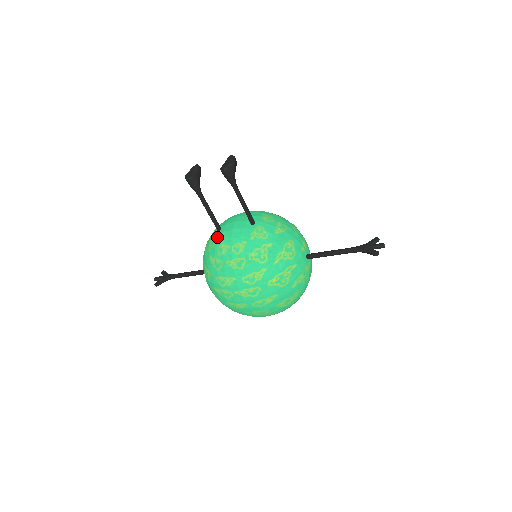
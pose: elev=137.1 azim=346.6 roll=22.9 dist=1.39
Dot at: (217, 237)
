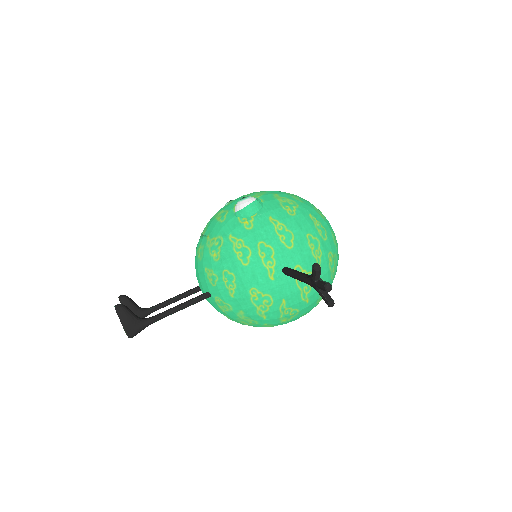
Dot at: occluded
